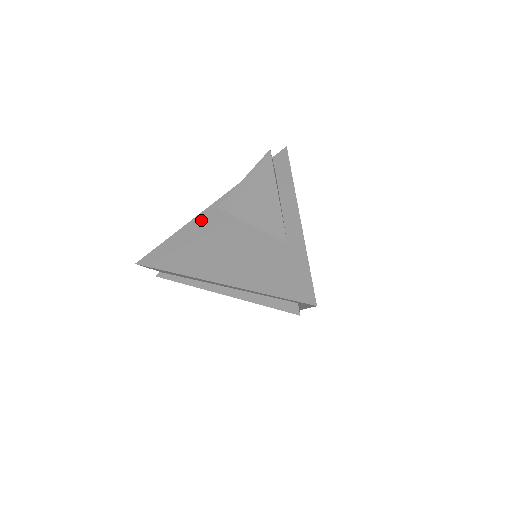
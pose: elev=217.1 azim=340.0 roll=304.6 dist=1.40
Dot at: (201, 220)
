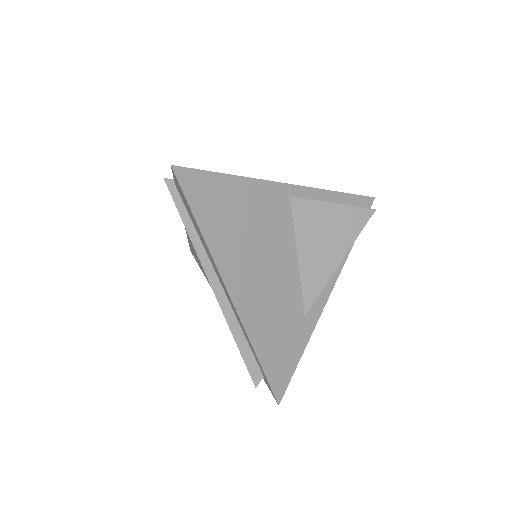
Dot at: (269, 193)
